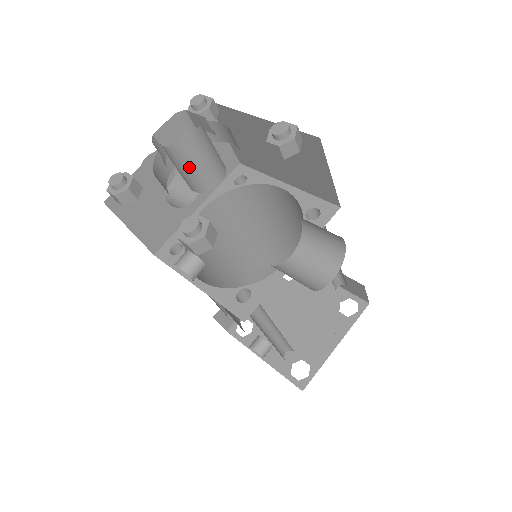
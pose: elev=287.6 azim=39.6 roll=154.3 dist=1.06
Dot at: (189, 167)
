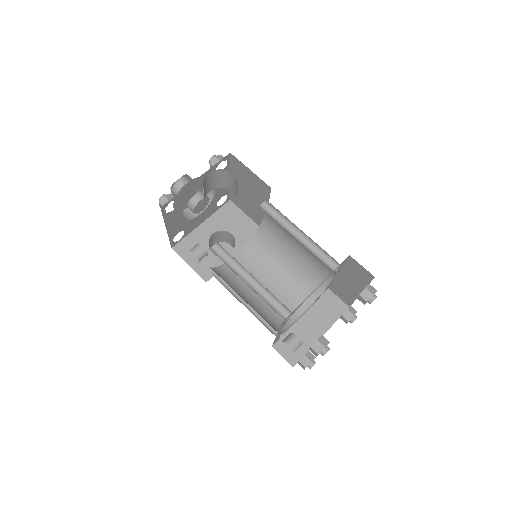
Dot at: occluded
